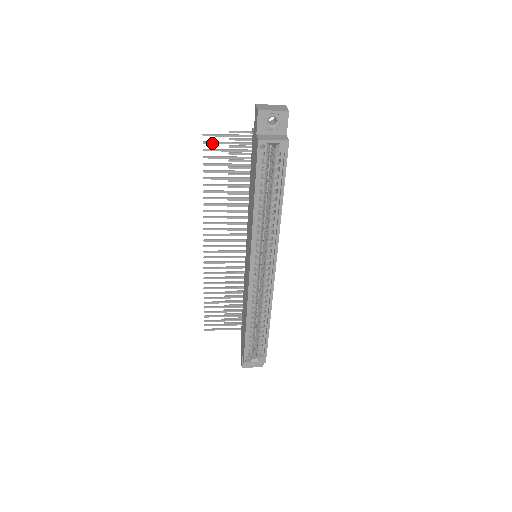
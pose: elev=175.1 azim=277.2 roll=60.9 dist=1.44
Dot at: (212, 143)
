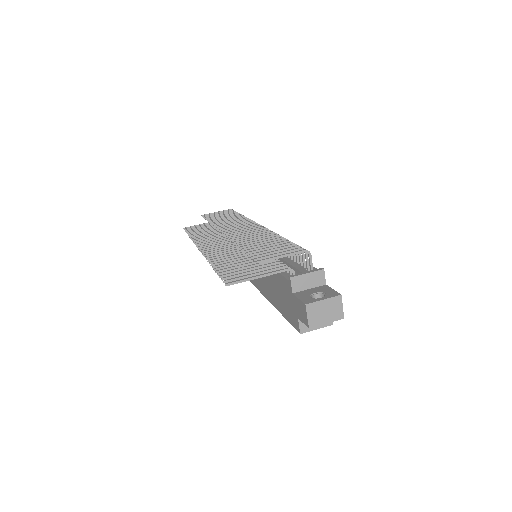
Dot at: (235, 280)
